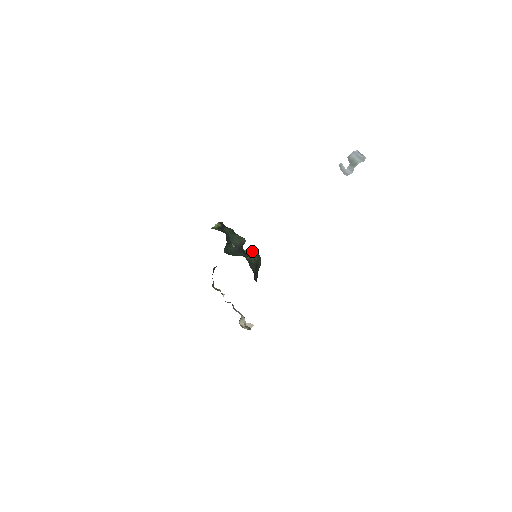
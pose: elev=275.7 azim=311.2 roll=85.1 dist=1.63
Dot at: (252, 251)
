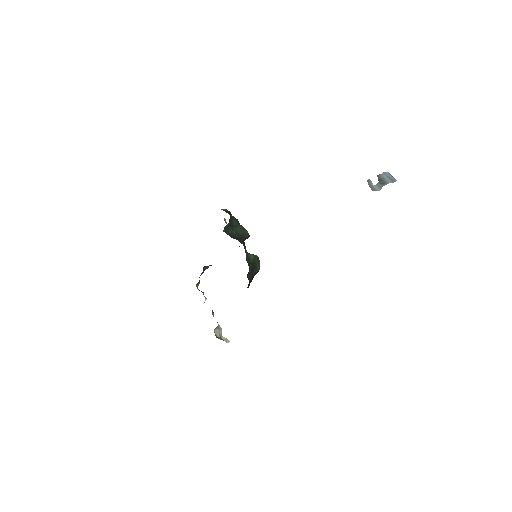
Dot at: occluded
